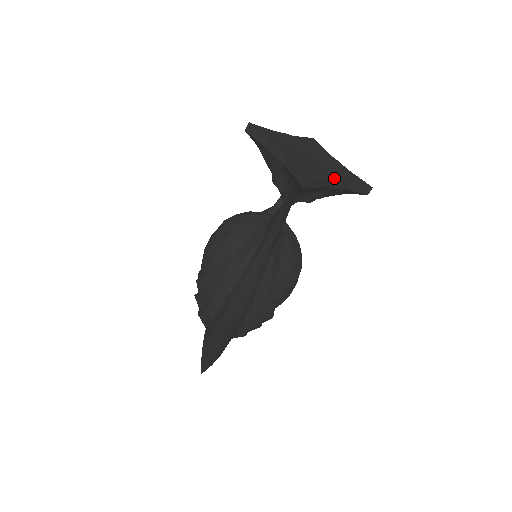
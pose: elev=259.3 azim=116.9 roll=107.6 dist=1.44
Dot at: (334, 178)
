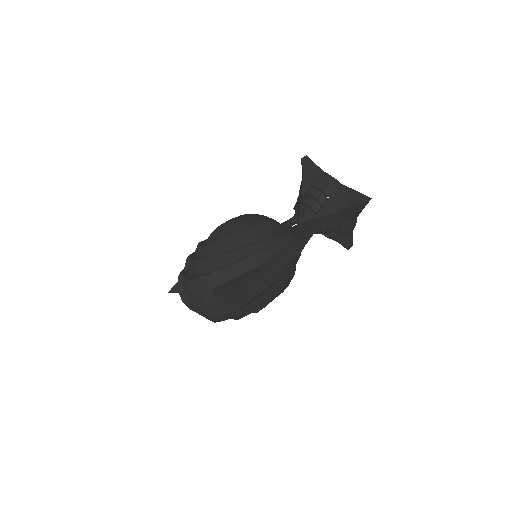
Dot at: occluded
